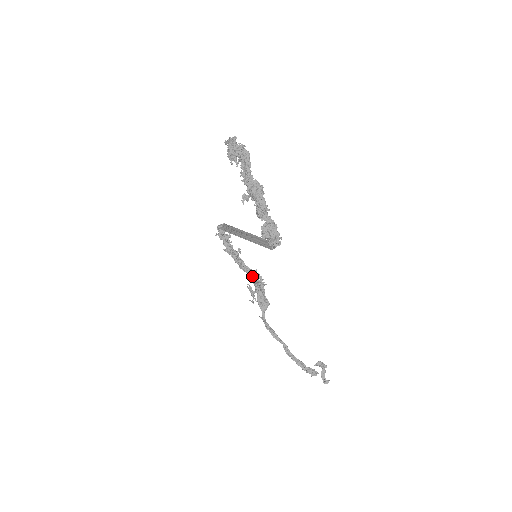
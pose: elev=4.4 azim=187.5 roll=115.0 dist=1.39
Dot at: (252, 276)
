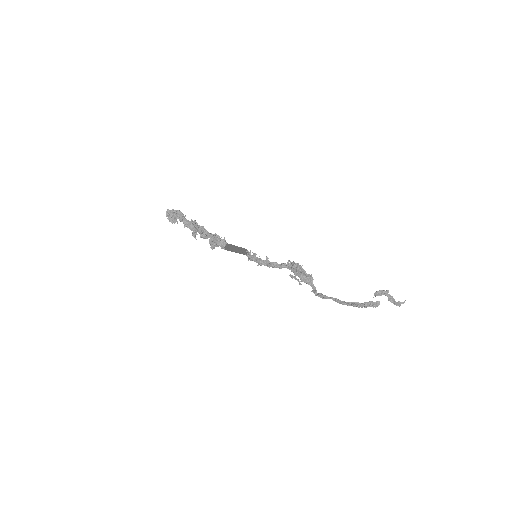
Dot at: (287, 267)
